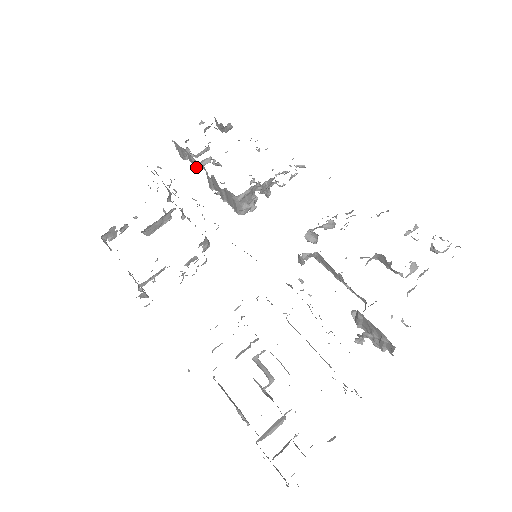
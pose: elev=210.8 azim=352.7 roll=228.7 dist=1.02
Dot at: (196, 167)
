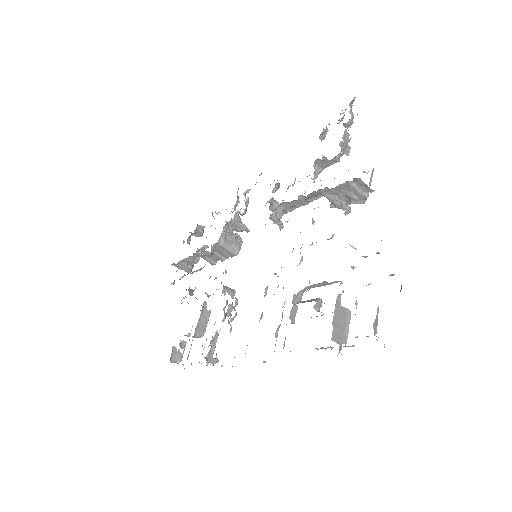
Dot at: occluded
